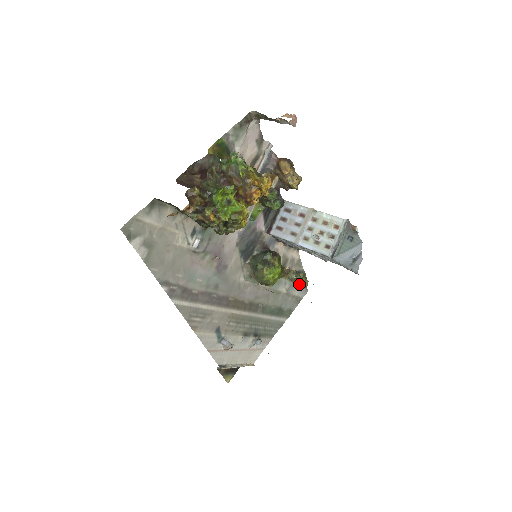
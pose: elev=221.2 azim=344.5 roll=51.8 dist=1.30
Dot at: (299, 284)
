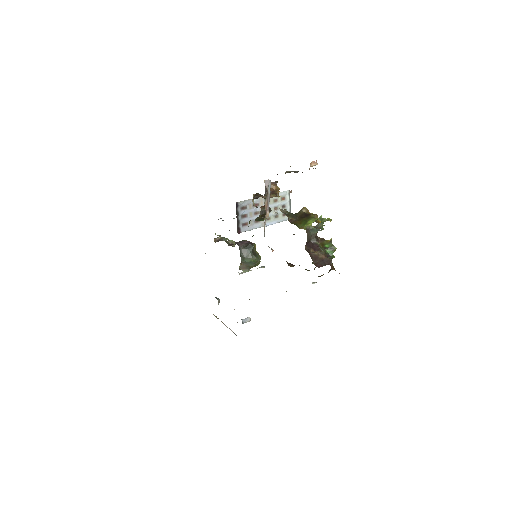
Dot at: occluded
